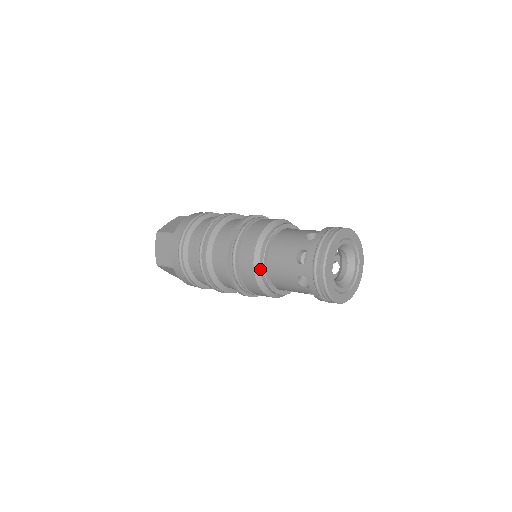
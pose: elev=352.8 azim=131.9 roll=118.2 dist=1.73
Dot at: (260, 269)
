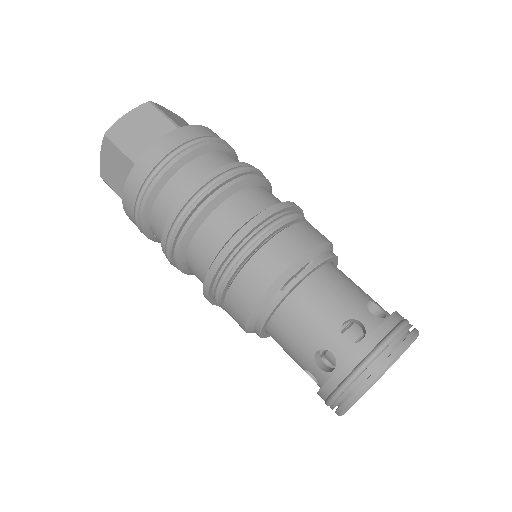
Dot at: (255, 325)
